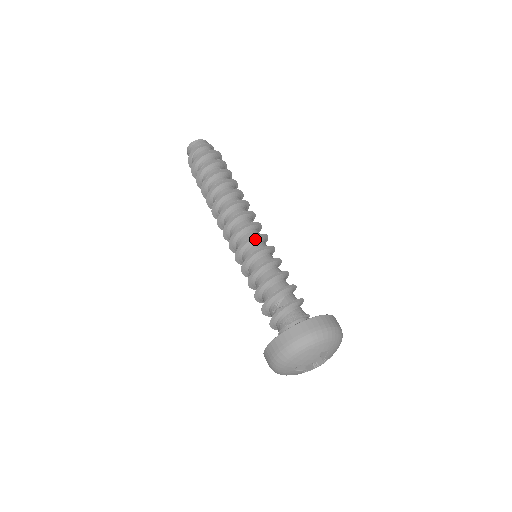
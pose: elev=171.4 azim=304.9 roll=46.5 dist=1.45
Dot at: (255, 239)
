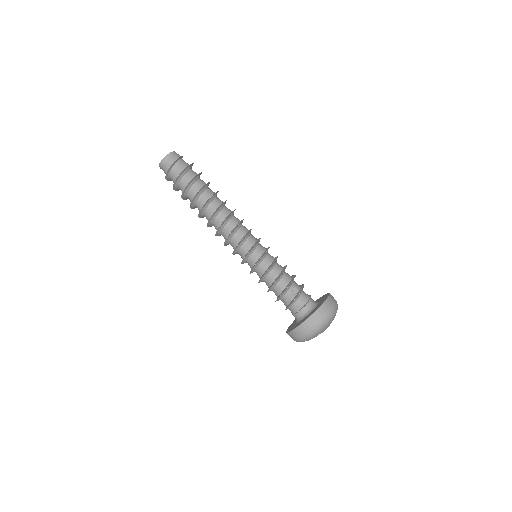
Dot at: (257, 244)
